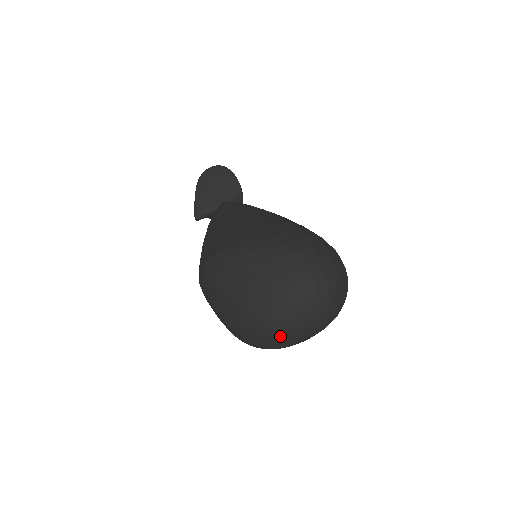
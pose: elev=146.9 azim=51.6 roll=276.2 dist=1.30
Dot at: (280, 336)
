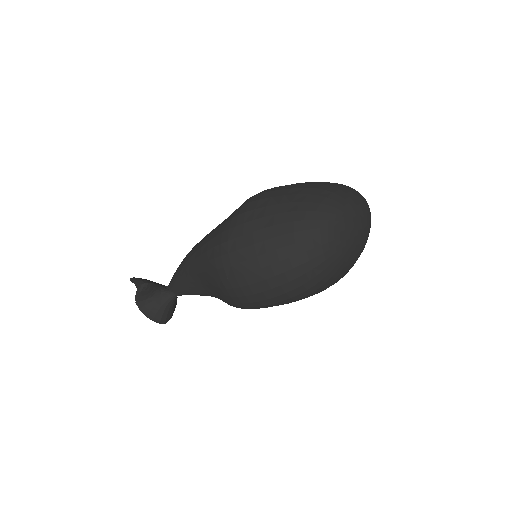
Dot at: (351, 208)
